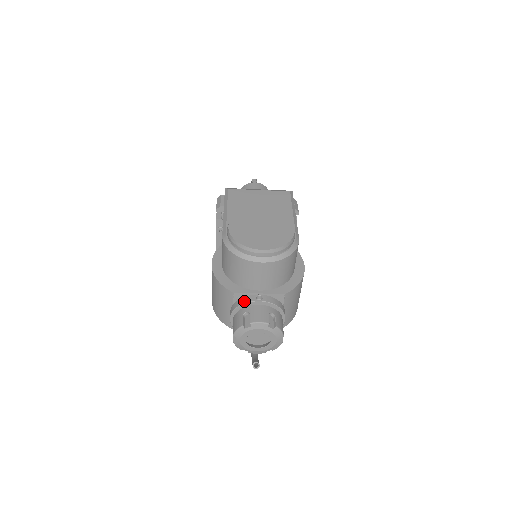
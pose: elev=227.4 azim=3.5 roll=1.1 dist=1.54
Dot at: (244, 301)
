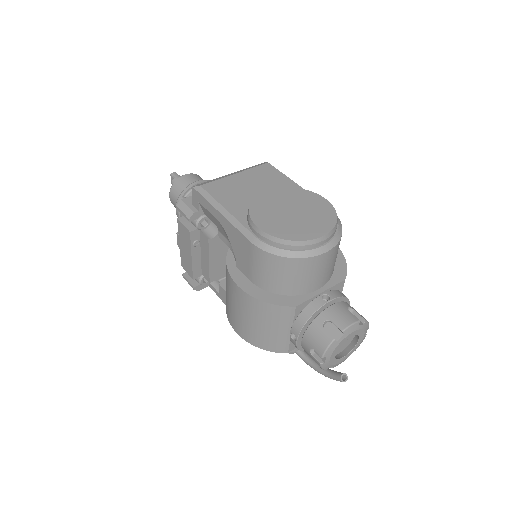
Dot at: (312, 310)
